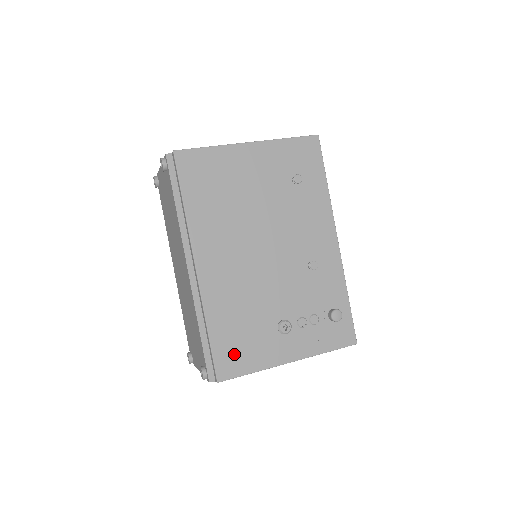
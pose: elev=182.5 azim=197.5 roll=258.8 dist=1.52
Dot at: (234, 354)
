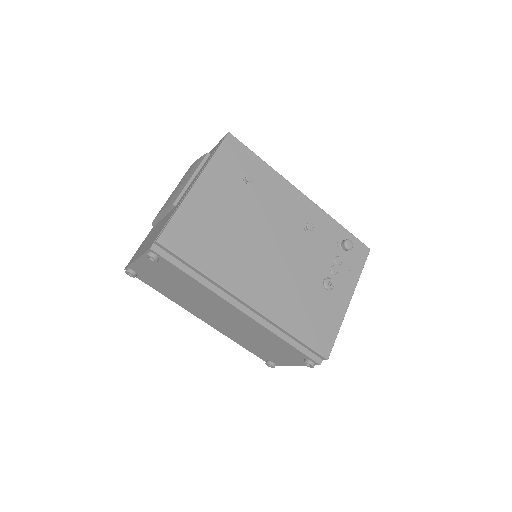
Dot at: (320, 332)
